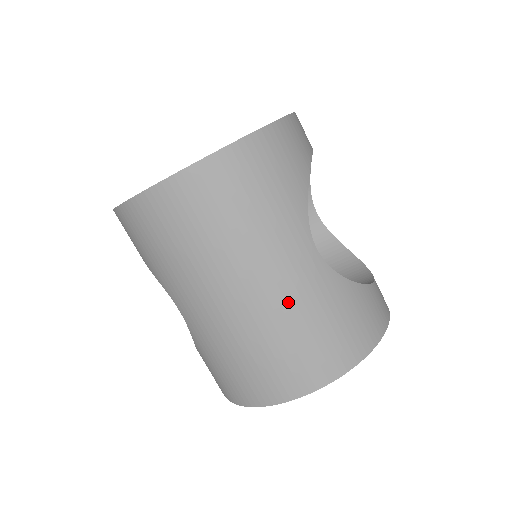
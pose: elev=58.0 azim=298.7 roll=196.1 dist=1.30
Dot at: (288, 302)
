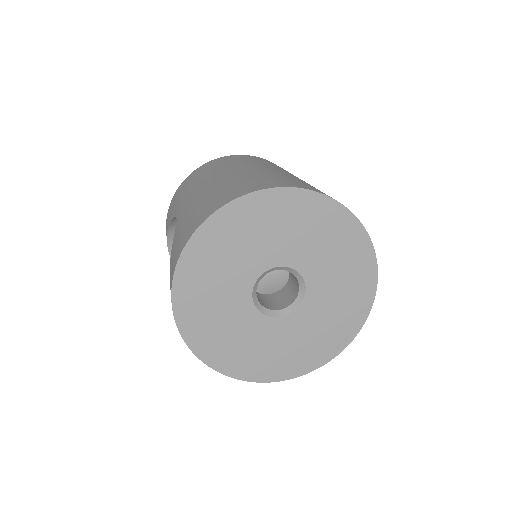
Dot at: (263, 171)
